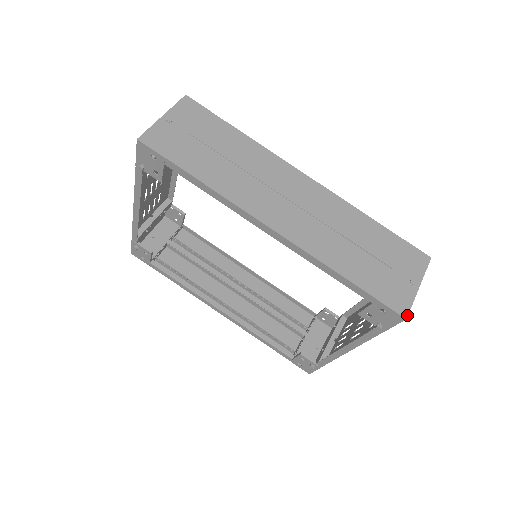
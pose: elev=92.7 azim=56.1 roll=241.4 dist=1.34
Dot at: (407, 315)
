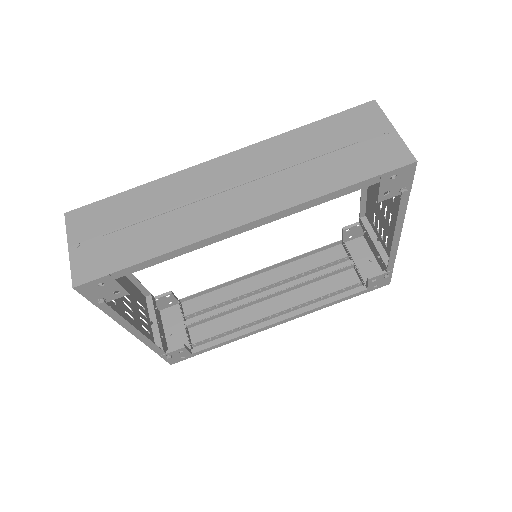
Dot at: (414, 158)
